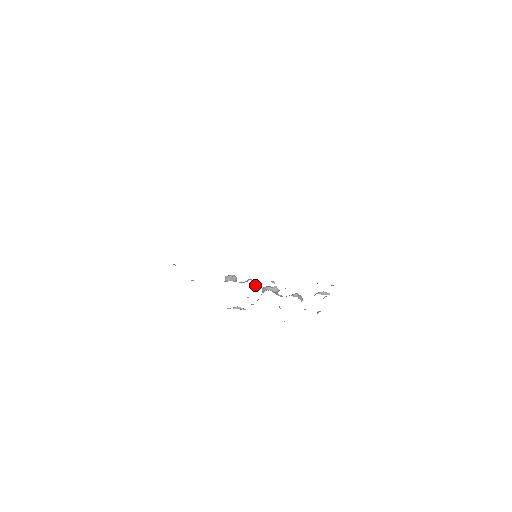
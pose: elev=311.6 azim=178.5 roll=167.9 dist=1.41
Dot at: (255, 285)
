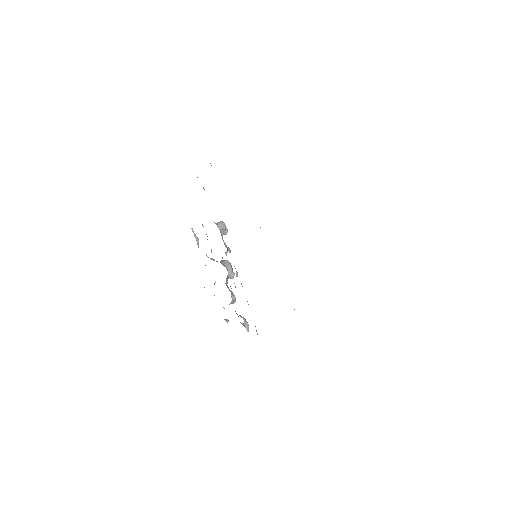
Dot at: occluded
